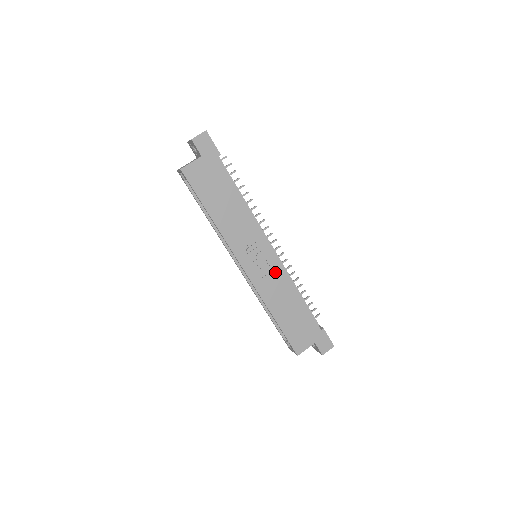
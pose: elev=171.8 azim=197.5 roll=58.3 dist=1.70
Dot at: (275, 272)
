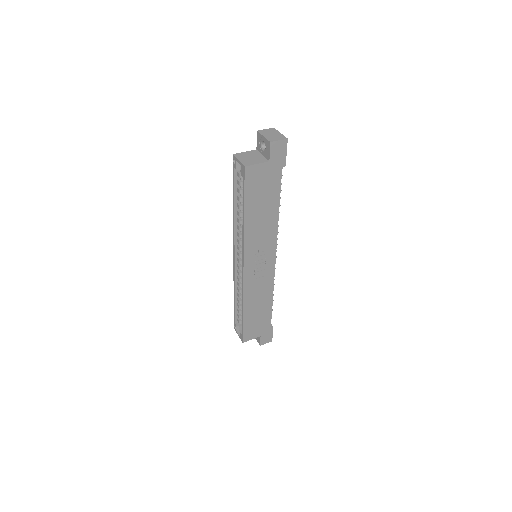
Dot at: (266, 278)
